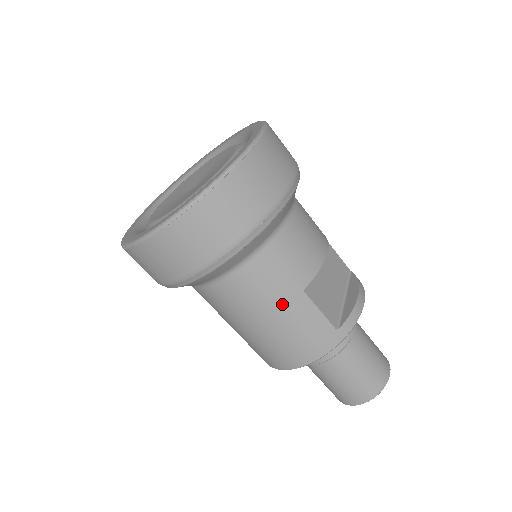
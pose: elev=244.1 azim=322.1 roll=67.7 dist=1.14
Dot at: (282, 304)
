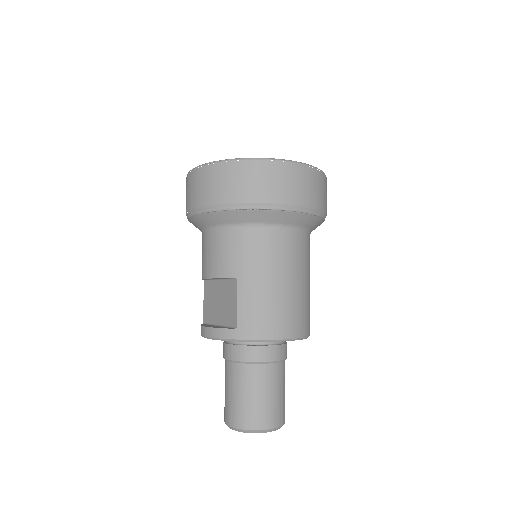
Dot at: (306, 276)
